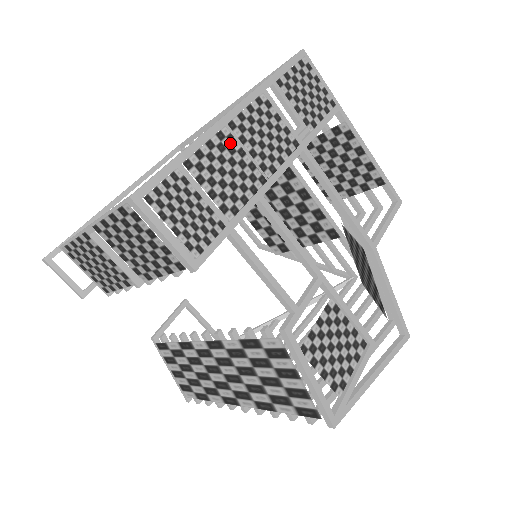
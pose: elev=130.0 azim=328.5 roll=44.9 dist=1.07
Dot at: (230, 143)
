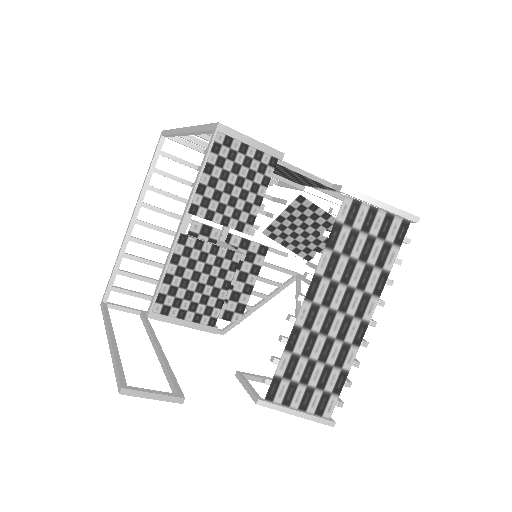
Dot at: occluded
